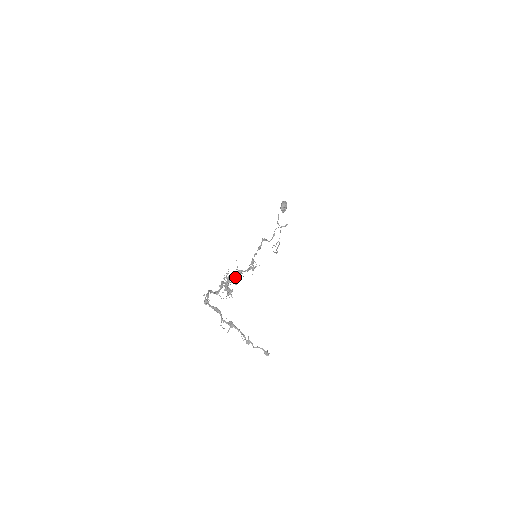
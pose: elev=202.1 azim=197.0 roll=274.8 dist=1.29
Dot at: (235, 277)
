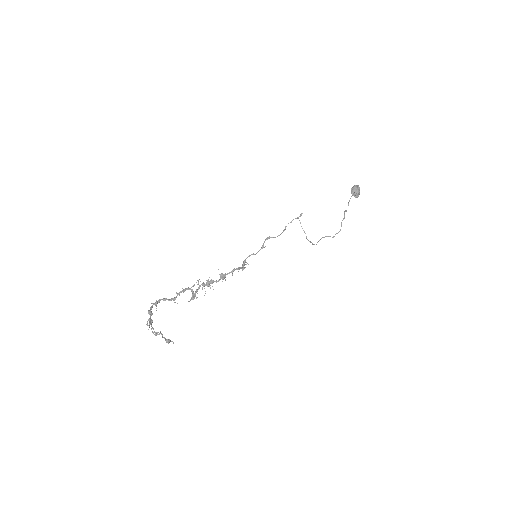
Dot at: (209, 282)
